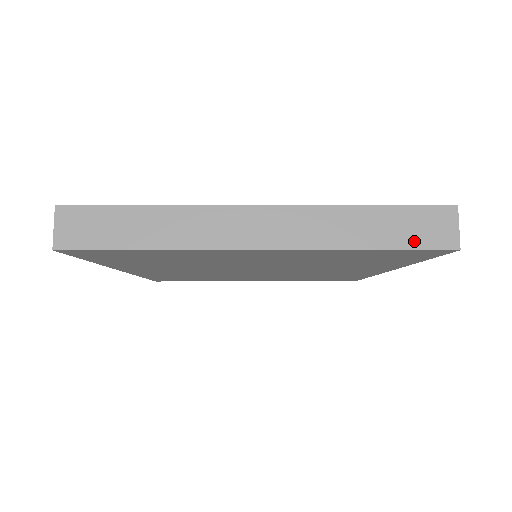
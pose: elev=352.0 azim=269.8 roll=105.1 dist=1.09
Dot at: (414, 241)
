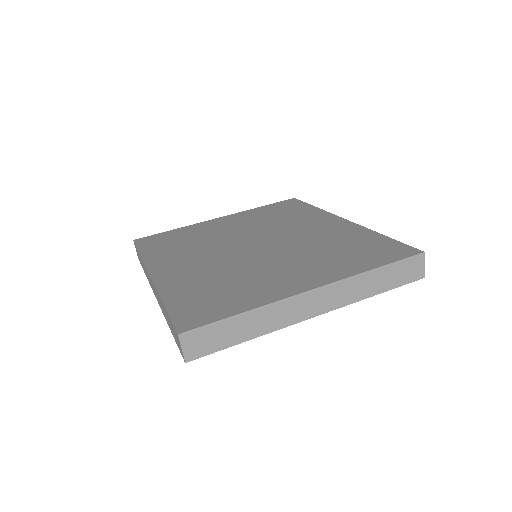
Dot at: (401, 281)
